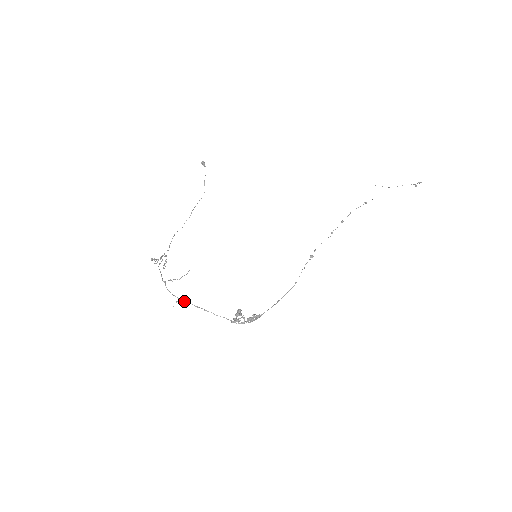
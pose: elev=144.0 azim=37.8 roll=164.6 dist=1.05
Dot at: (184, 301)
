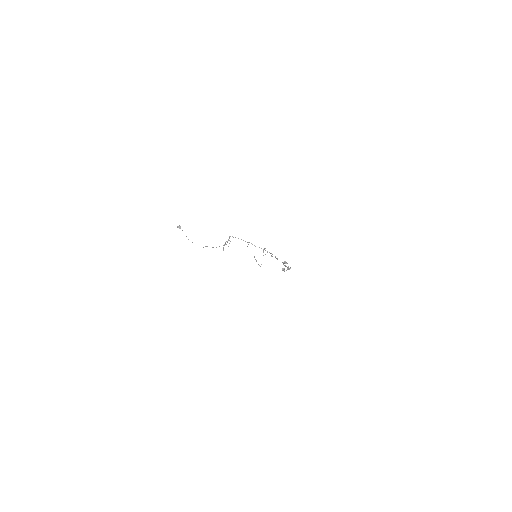
Dot at: occluded
